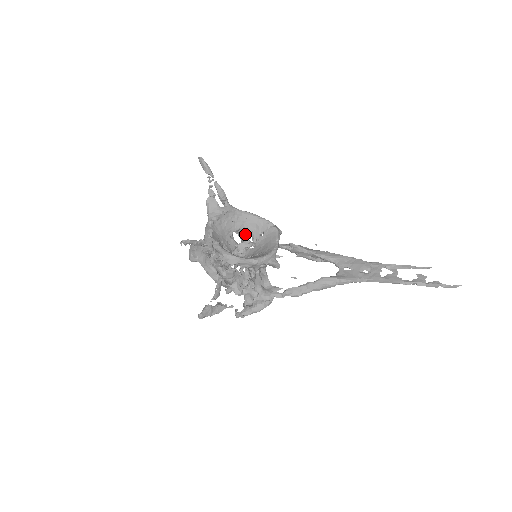
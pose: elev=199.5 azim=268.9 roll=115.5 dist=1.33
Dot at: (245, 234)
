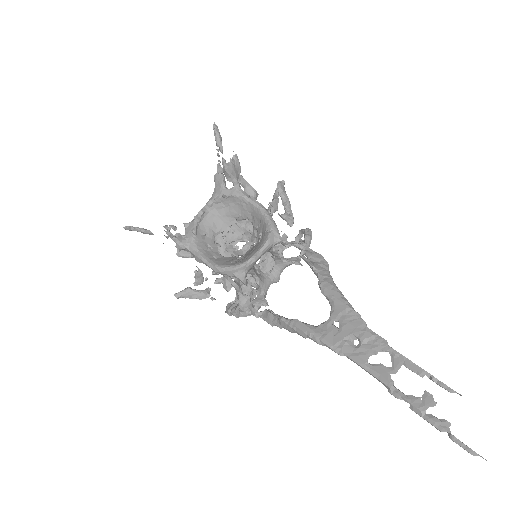
Dot at: (253, 226)
